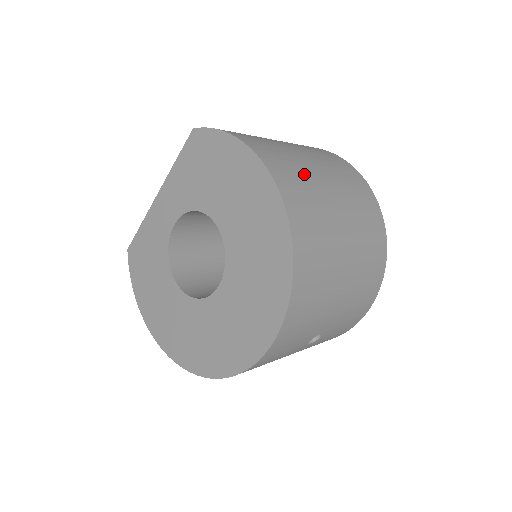
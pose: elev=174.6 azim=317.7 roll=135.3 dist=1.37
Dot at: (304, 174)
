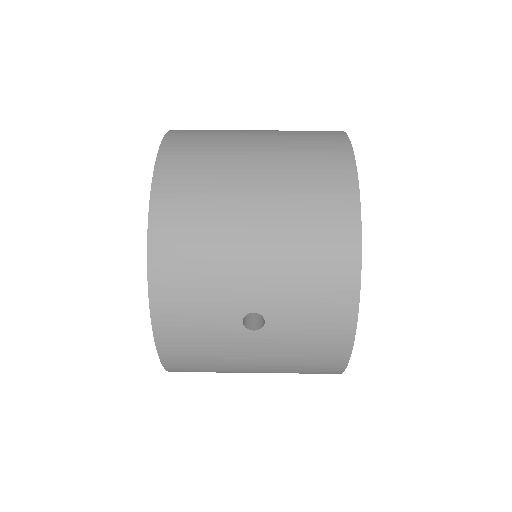
Dot at: (219, 138)
